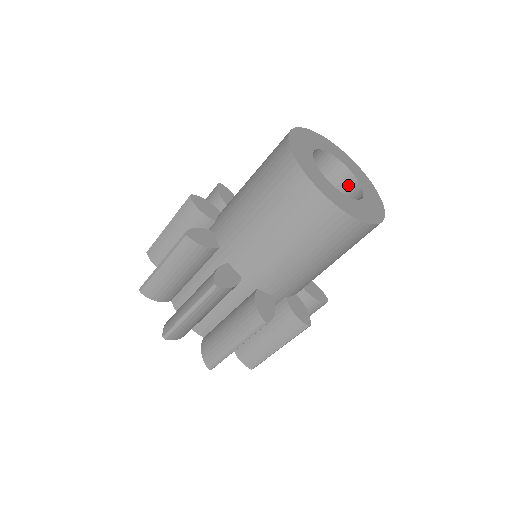
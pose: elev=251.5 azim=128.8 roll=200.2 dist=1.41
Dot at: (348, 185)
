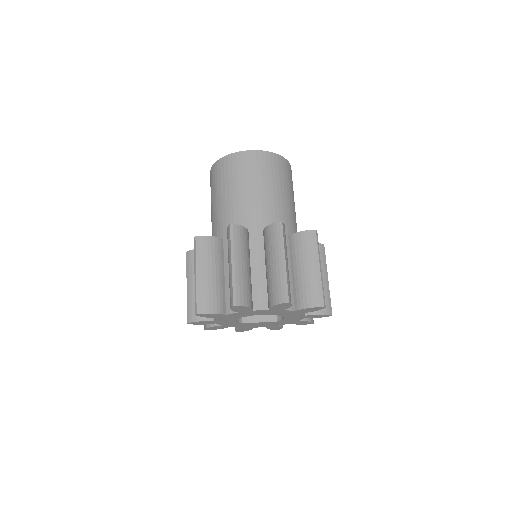
Dot at: occluded
